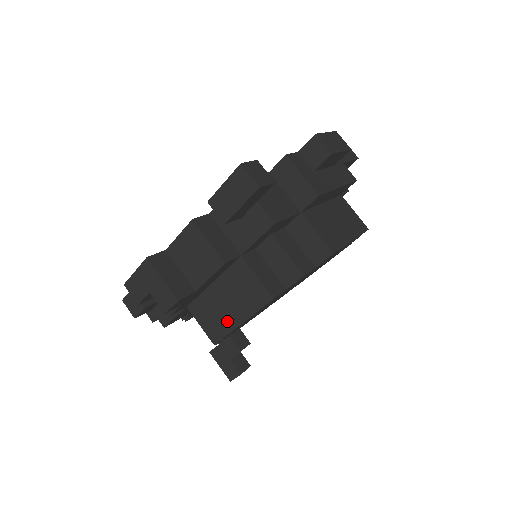
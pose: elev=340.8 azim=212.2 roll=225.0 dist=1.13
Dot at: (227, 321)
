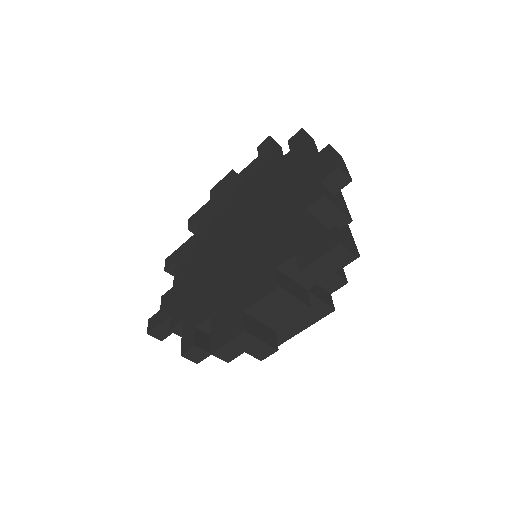
Dot at: (287, 333)
